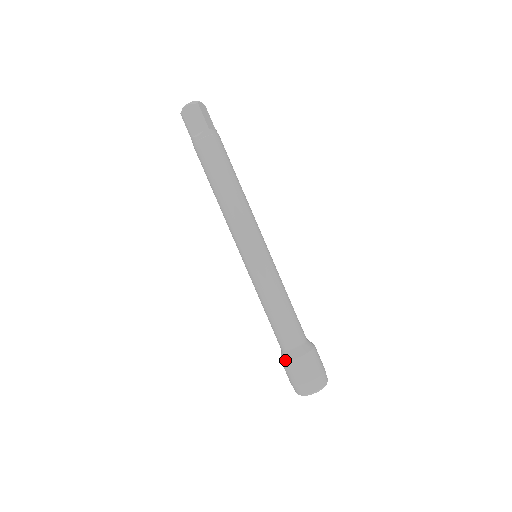
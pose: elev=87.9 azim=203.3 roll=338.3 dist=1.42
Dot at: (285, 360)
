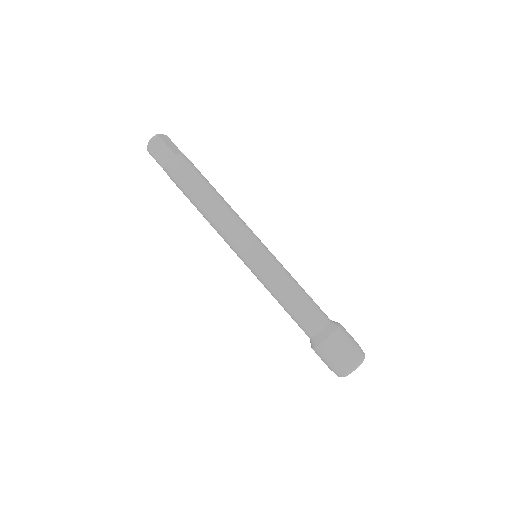
Dot at: (314, 346)
